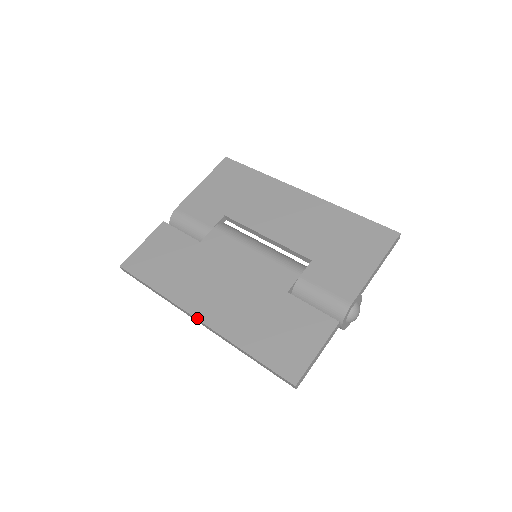
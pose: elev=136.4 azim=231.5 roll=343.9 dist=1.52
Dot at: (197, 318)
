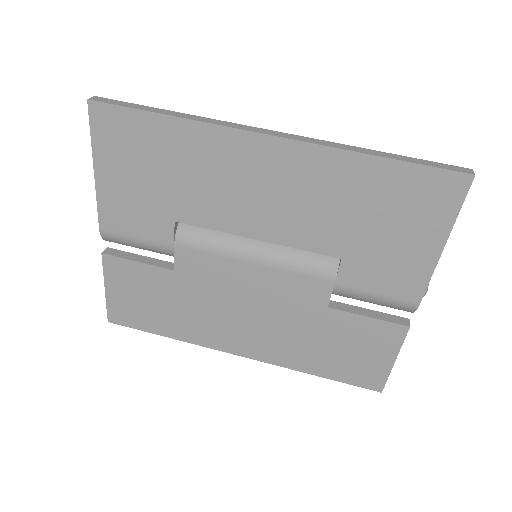
Dot at: occluded
